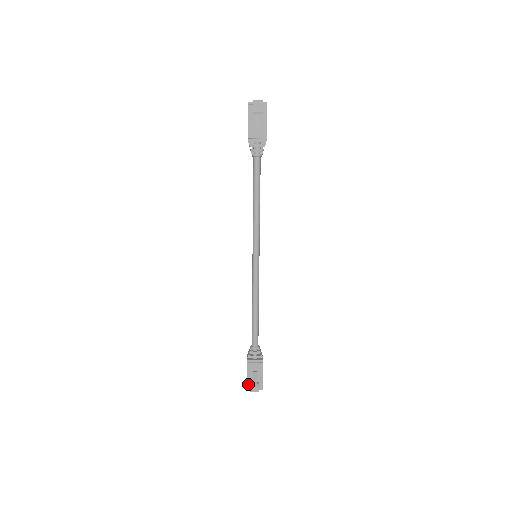
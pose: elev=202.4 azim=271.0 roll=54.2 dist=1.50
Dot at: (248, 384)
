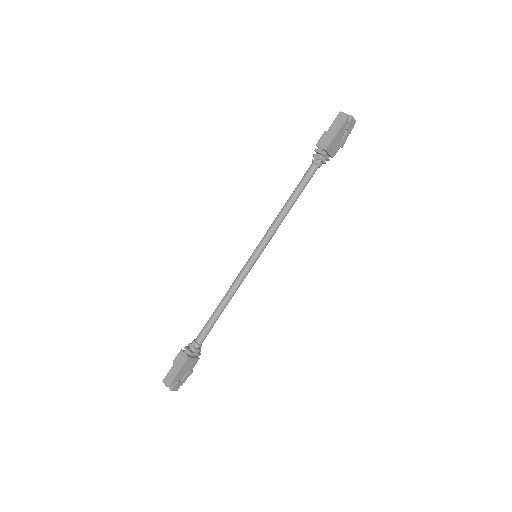
Dot at: (173, 382)
